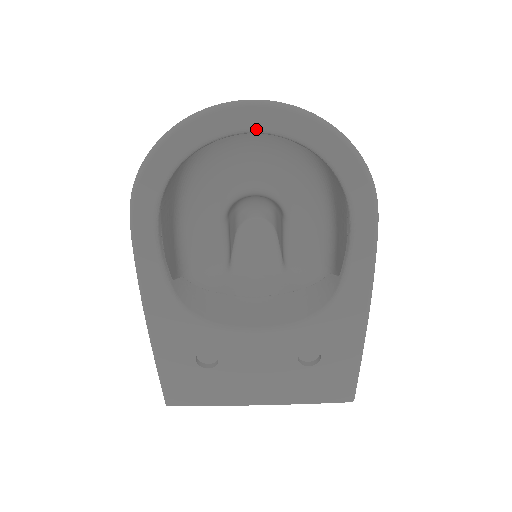
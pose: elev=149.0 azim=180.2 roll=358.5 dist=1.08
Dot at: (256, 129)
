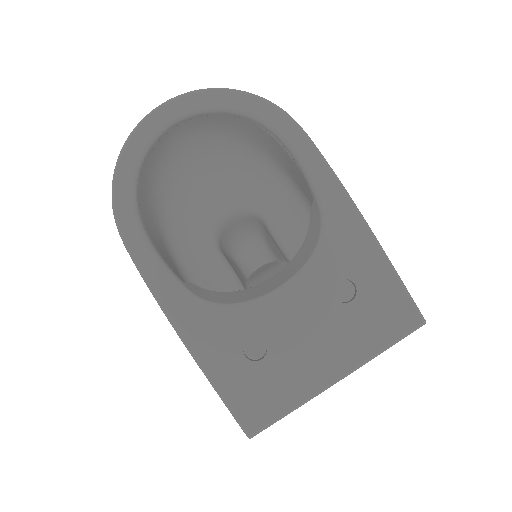
Dot at: (175, 118)
